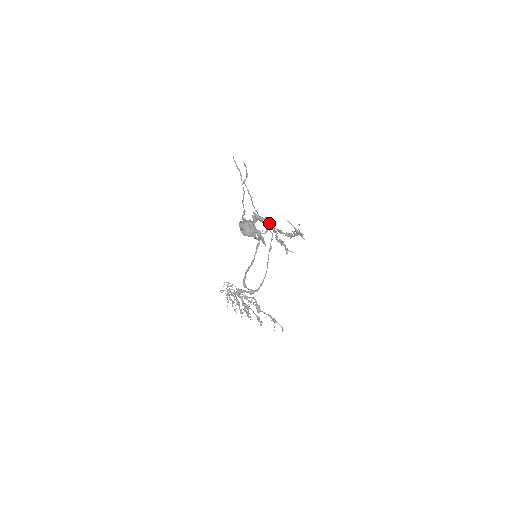
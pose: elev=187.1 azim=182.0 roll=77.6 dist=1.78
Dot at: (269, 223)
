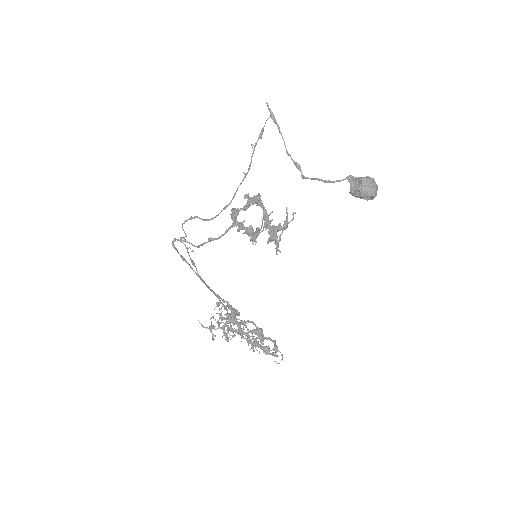
Dot at: (264, 210)
